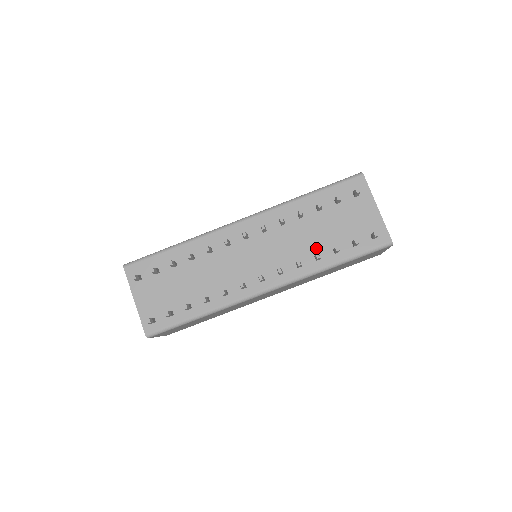
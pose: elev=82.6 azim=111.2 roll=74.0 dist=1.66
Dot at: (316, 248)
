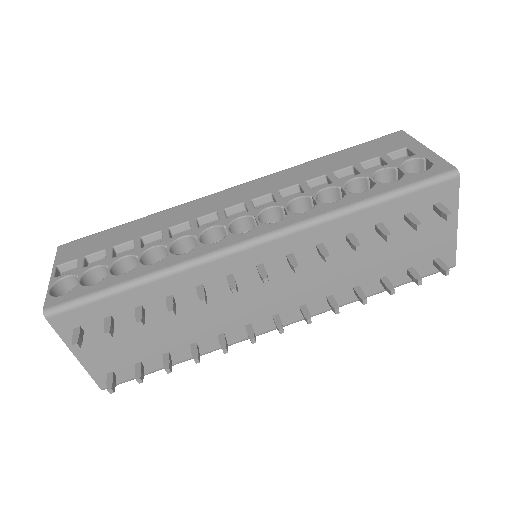
Dot at: (359, 277)
